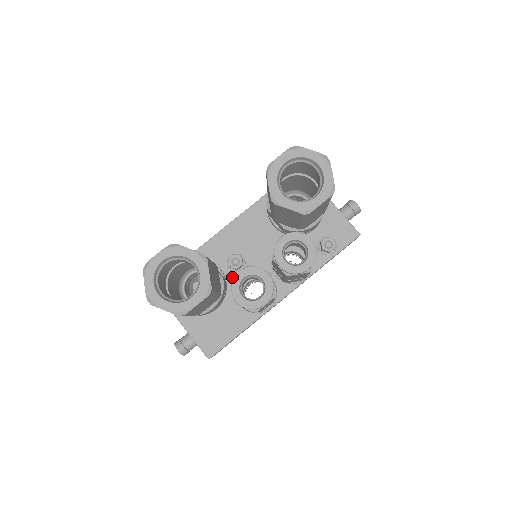
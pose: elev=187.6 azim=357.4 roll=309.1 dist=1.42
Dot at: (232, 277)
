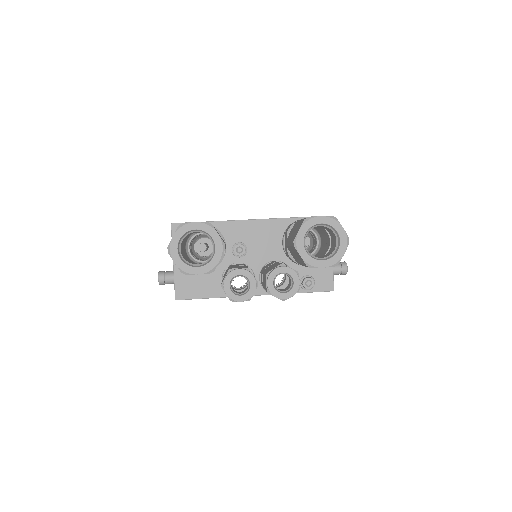
Dot at: (230, 257)
